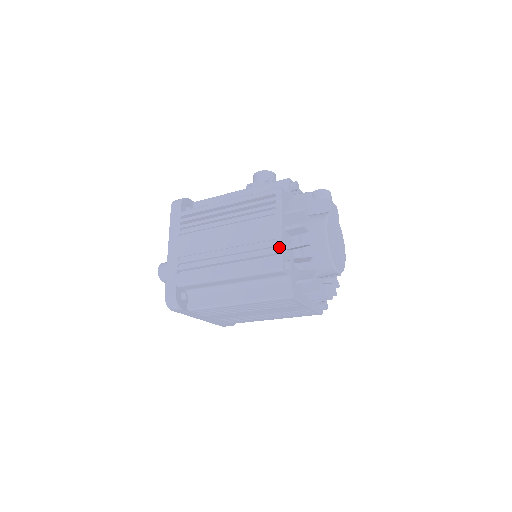
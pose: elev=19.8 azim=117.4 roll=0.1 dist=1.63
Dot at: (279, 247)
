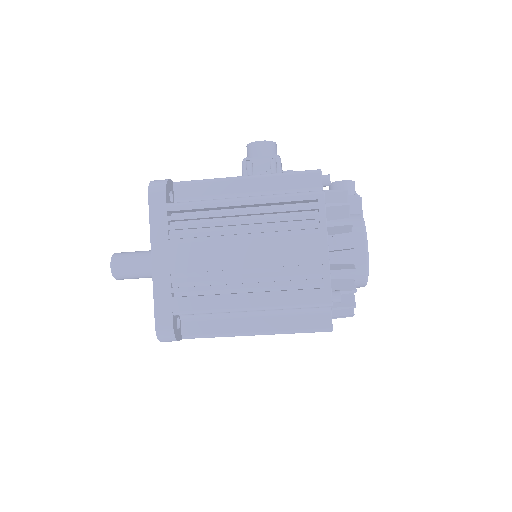
Dot at: (326, 276)
